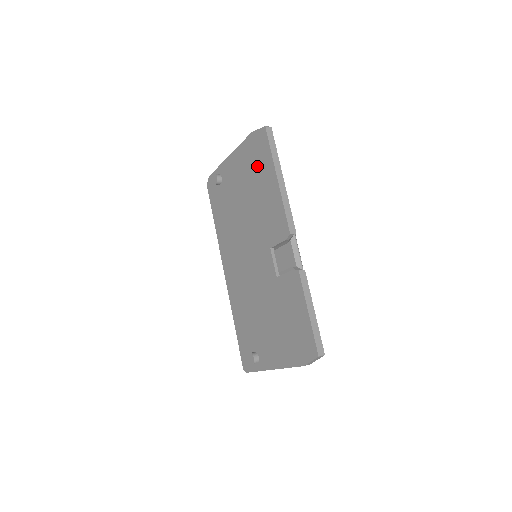
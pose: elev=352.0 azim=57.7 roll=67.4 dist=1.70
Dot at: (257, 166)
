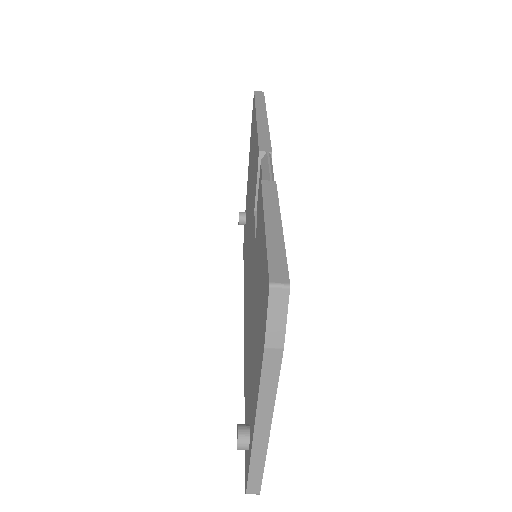
Dot at: (252, 141)
